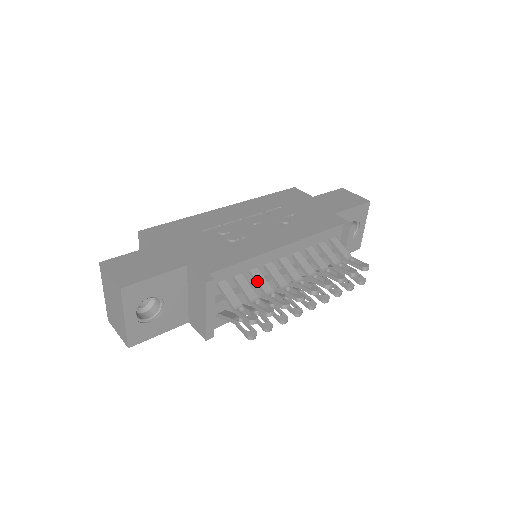
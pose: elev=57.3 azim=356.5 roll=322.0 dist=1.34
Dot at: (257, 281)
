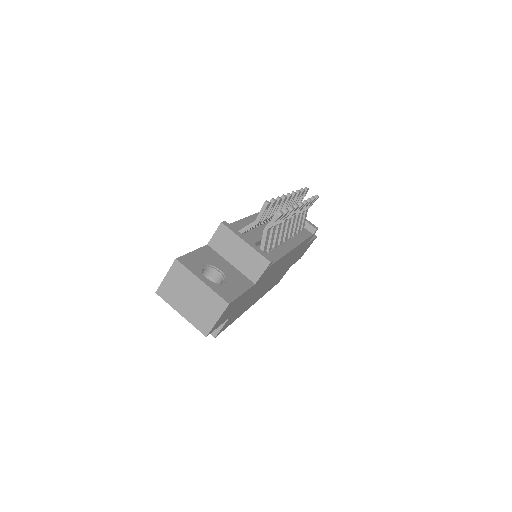
Dot at: occluded
